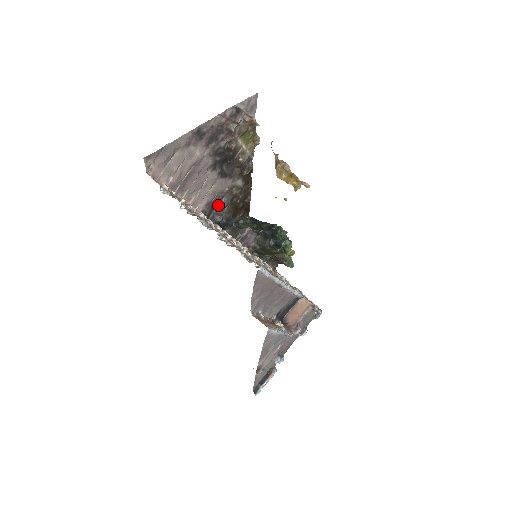
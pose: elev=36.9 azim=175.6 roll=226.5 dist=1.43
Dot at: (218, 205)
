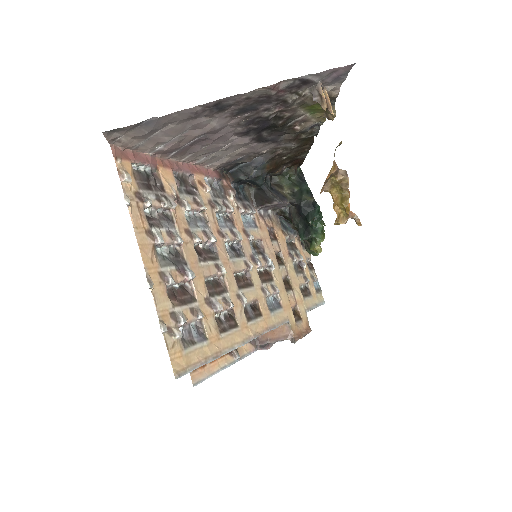
Dot at: occluded
